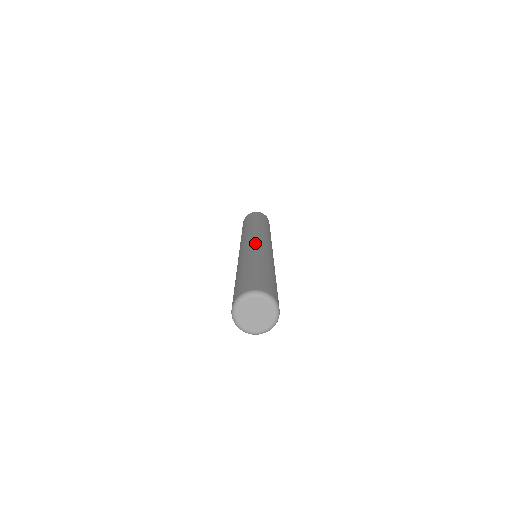
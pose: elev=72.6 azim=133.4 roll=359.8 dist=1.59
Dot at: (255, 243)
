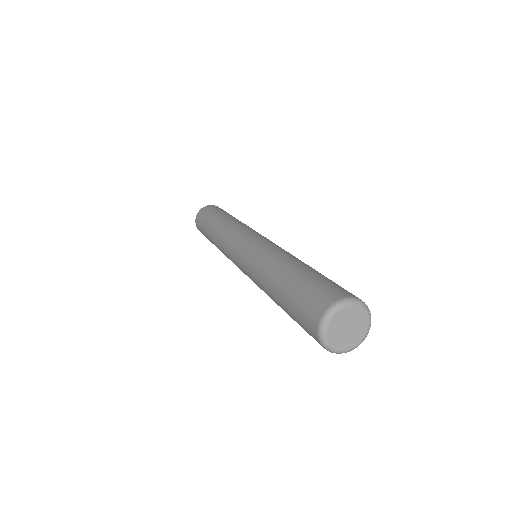
Dot at: (262, 240)
